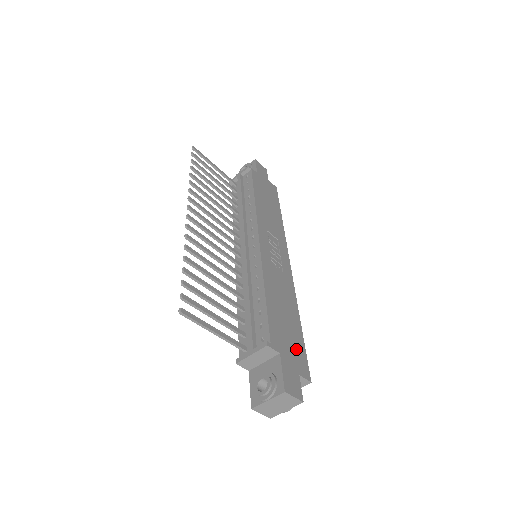
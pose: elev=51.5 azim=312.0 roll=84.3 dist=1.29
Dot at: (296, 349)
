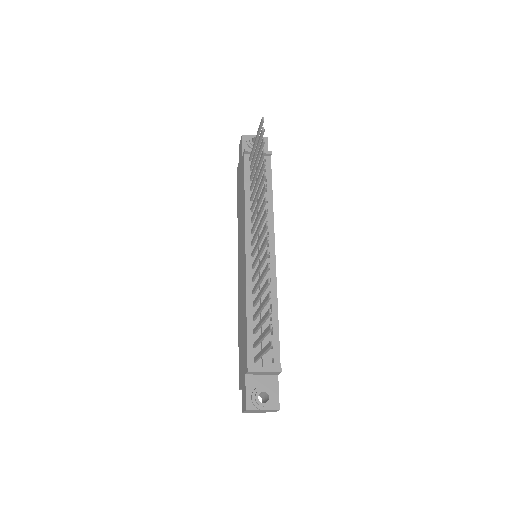
Dot at: occluded
